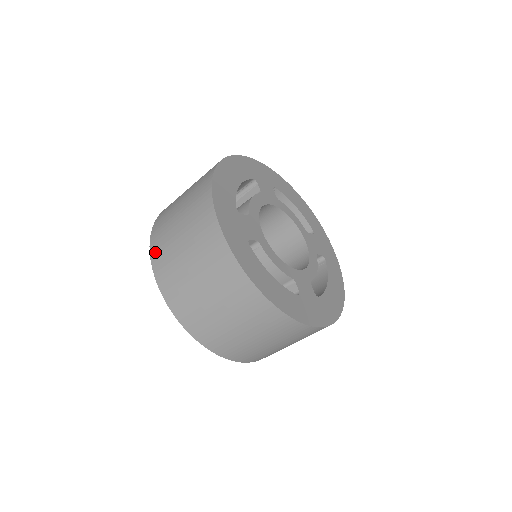
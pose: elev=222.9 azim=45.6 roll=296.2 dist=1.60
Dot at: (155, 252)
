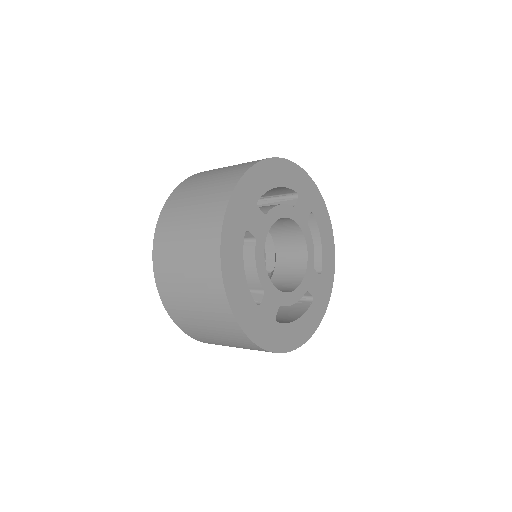
Dot at: (186, 331)
